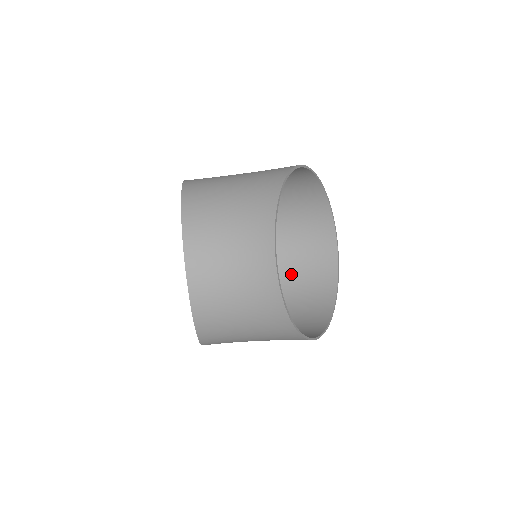
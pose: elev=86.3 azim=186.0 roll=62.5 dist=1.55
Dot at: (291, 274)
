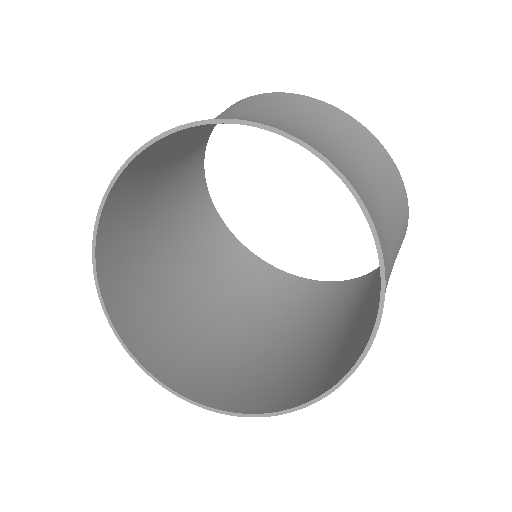
Dot at: (272, 318)
